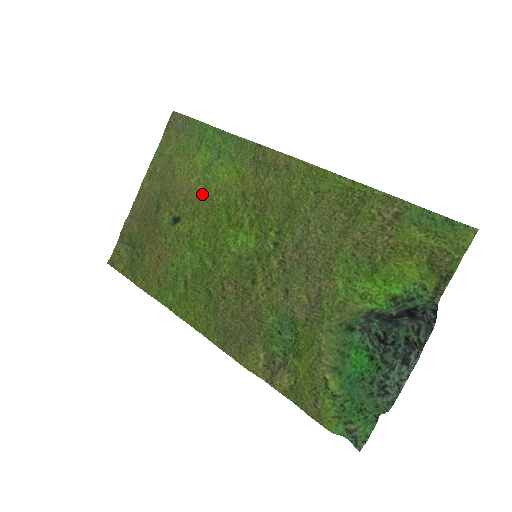
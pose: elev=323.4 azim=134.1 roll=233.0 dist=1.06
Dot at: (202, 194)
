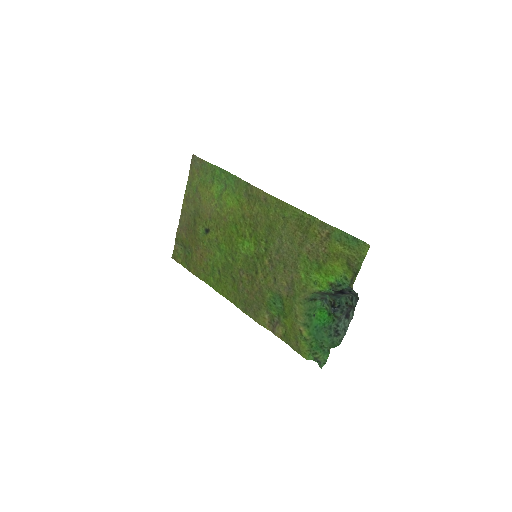
Dot at: (219, 214)
